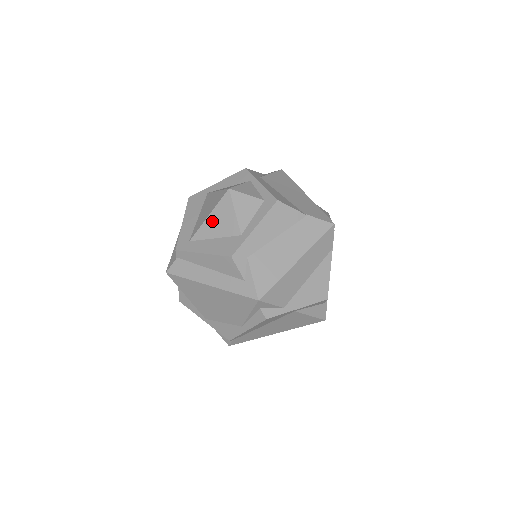
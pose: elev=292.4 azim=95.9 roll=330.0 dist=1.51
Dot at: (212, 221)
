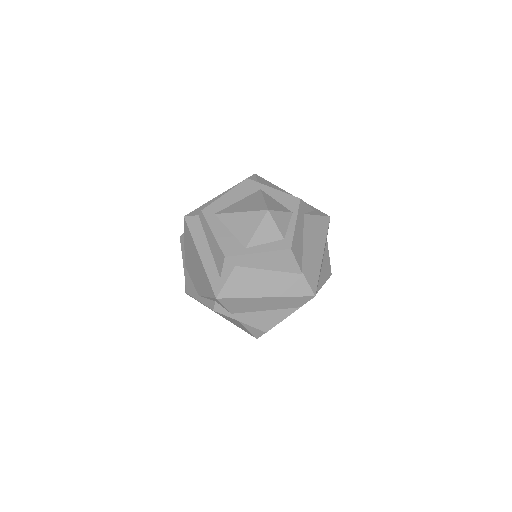
Dot at: (239, 218)
